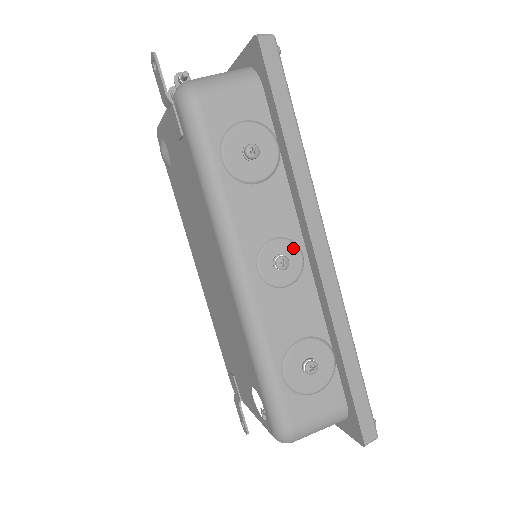
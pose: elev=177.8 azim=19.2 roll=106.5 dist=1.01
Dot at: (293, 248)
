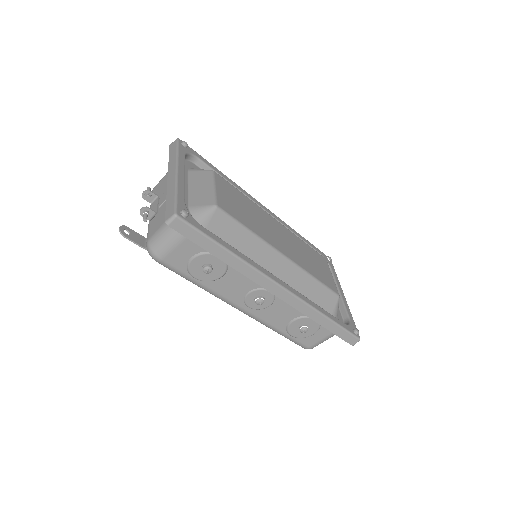
Dot at: (262, 292)
